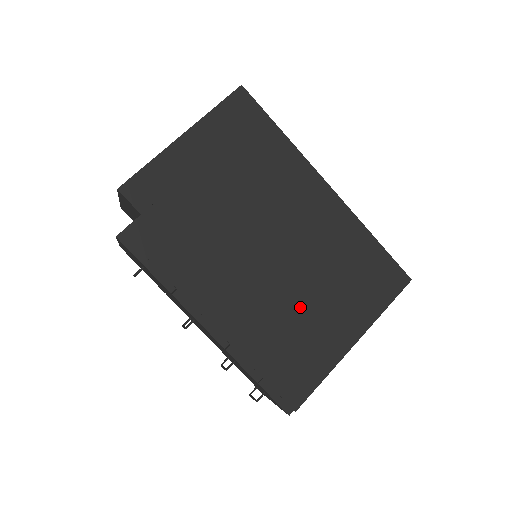
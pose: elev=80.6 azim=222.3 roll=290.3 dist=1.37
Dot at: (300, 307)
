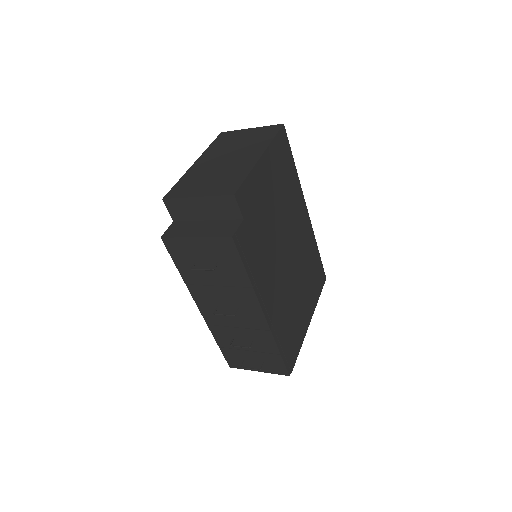
Dot at: (296, 297)
